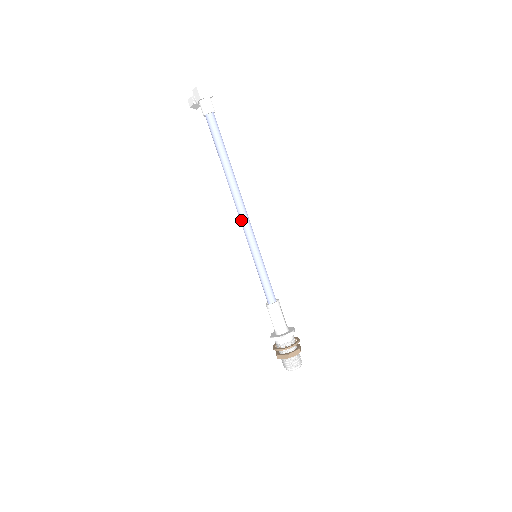
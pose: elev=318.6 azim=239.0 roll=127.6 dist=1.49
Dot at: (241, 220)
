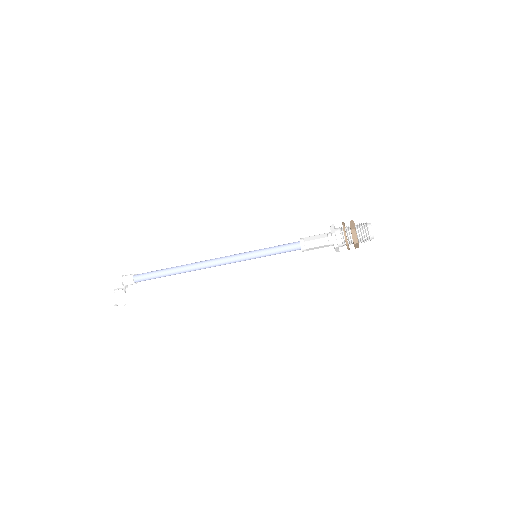
Dot at: (220, 259)
